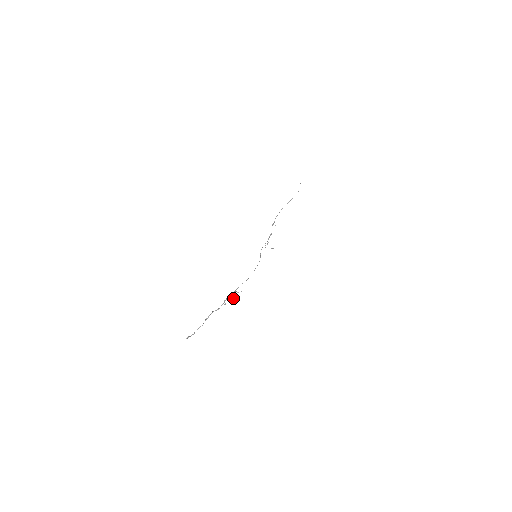
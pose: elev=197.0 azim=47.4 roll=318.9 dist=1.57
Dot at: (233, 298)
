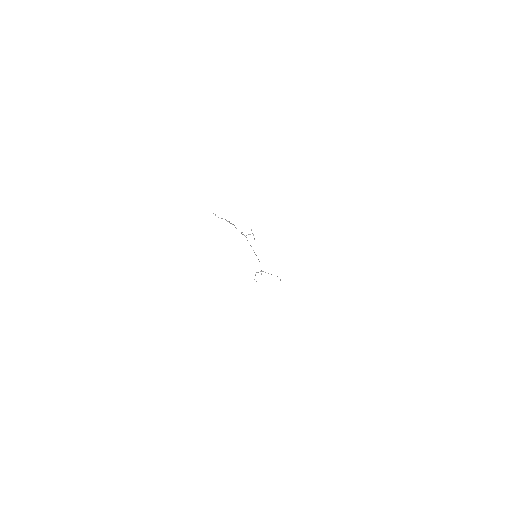
Dot at: occluded
